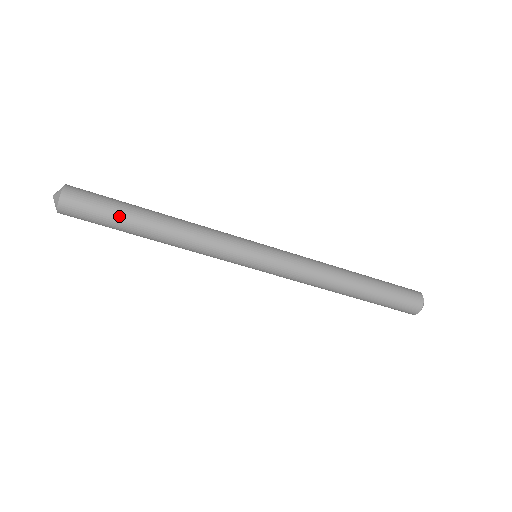
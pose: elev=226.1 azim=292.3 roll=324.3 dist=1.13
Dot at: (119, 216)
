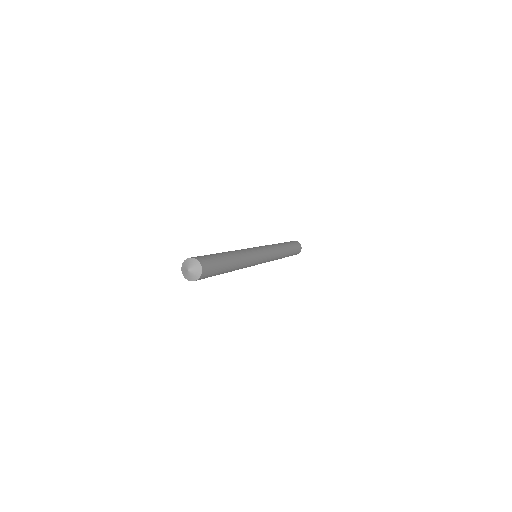
Dot at: (222, 271)
